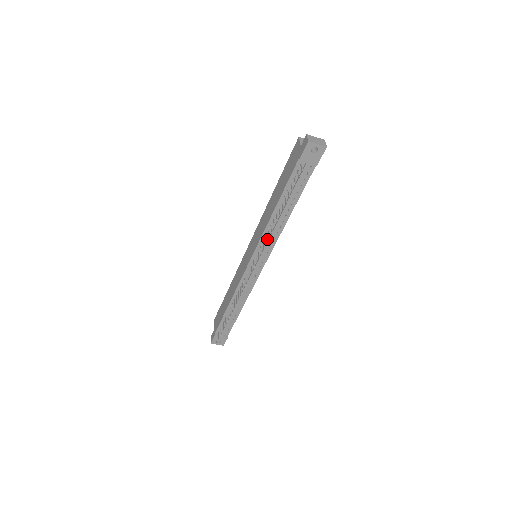
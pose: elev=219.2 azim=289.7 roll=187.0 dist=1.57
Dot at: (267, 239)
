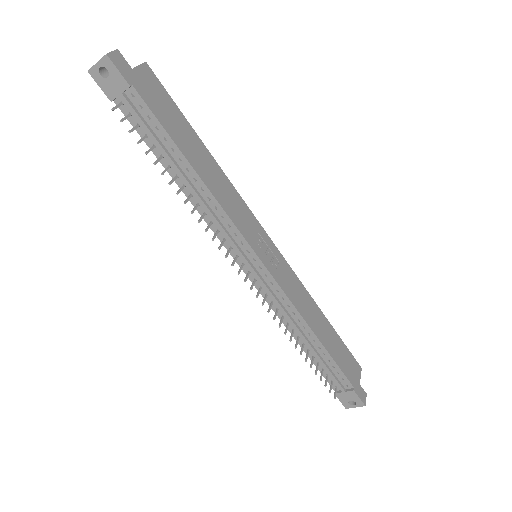
Dot at: (219, 225)
